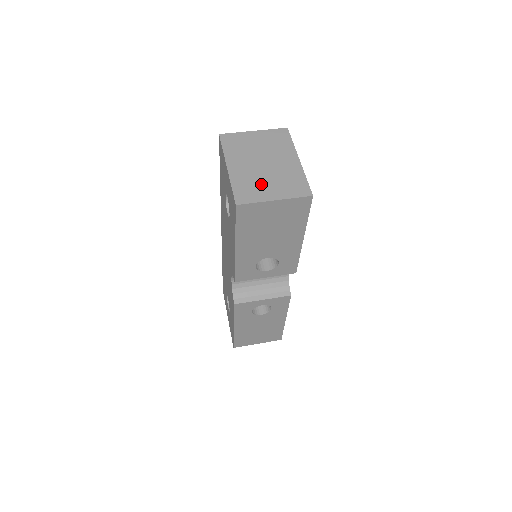
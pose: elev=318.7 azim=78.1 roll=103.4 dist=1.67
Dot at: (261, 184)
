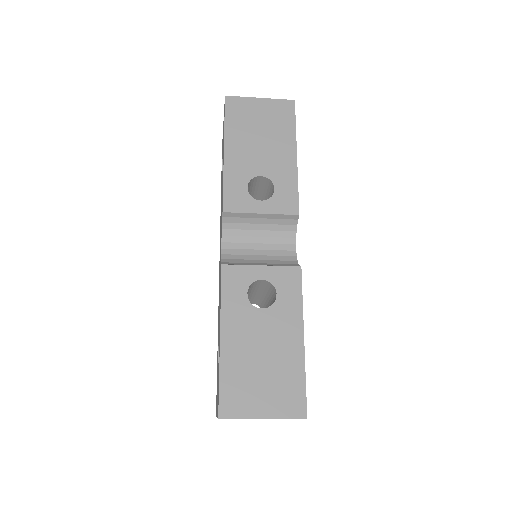
Dot at: occluded
